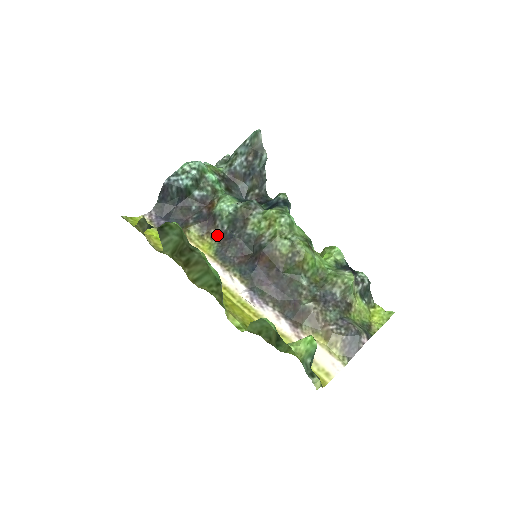
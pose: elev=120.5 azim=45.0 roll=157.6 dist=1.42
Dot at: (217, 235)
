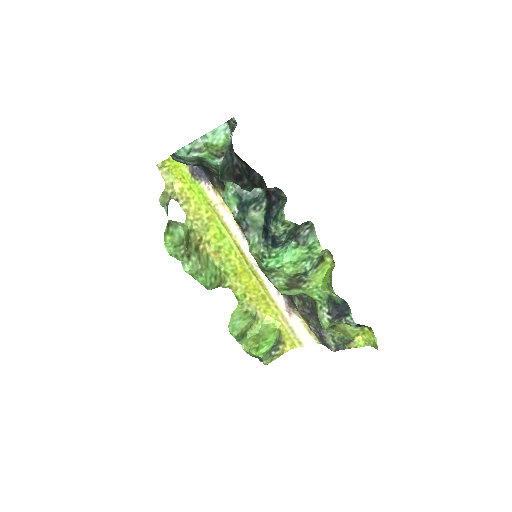
Dot at: occluded
